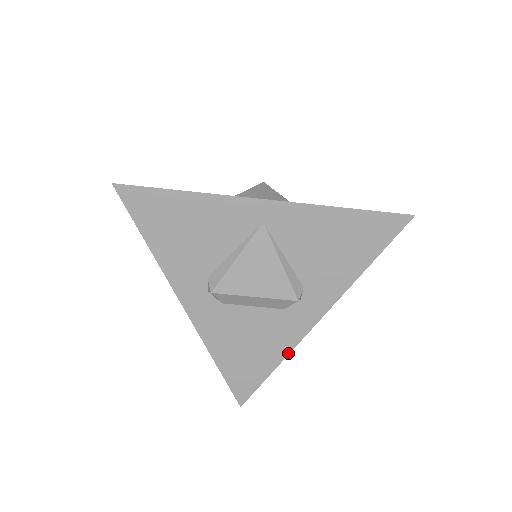
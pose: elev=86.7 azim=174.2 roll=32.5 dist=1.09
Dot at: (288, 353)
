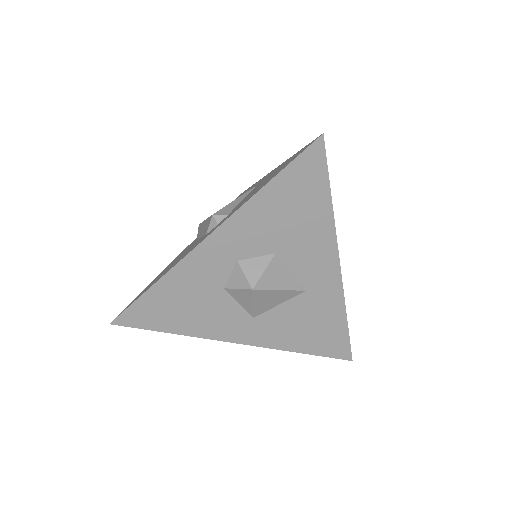
Dot at: (169, 270)
